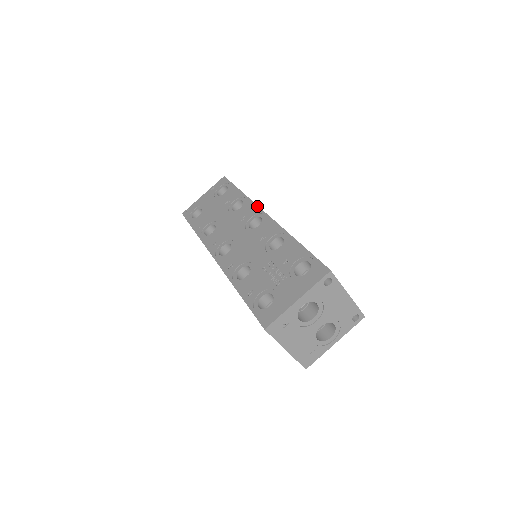
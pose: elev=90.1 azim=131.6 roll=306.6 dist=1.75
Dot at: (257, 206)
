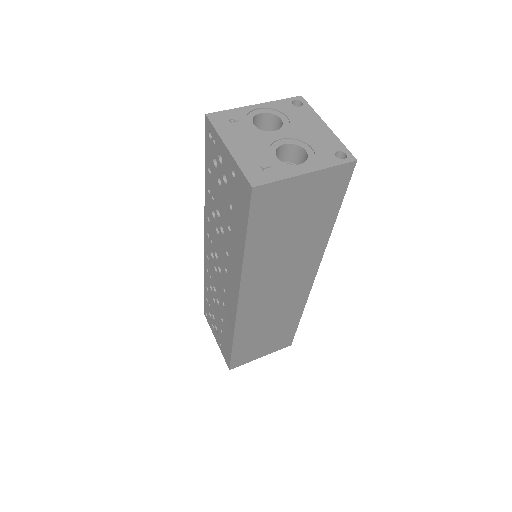
Dot at: occluded
